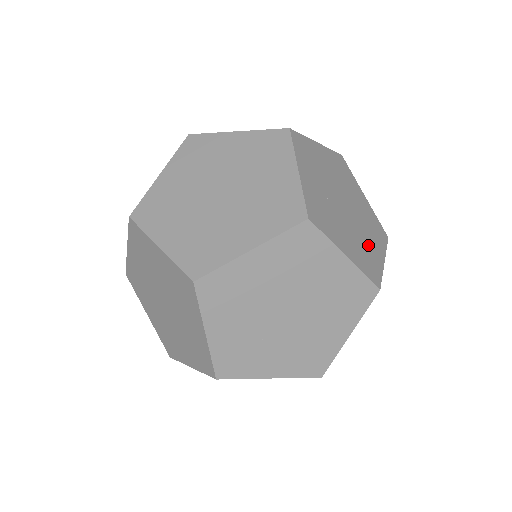
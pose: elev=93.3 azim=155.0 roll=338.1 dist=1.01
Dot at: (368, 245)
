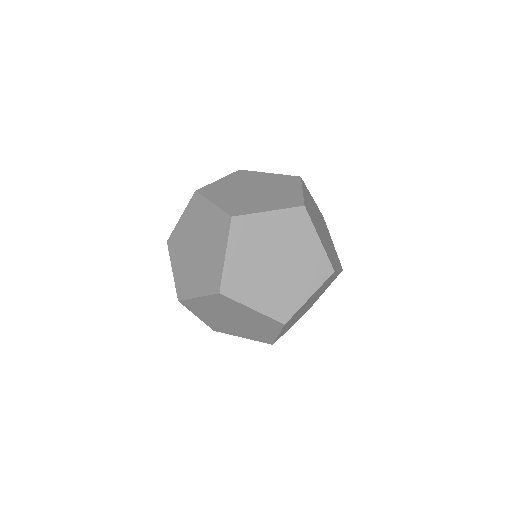
Dot at: occluded
